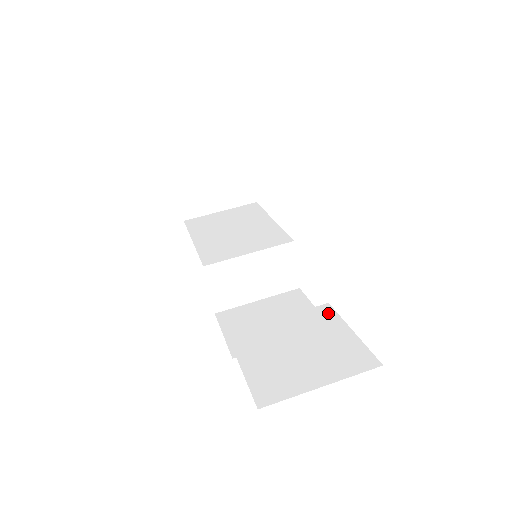
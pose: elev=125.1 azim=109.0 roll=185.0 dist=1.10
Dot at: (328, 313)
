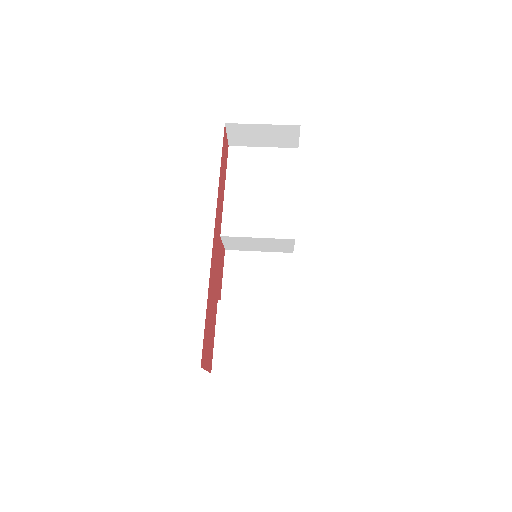
Dot at: (286, 315)
